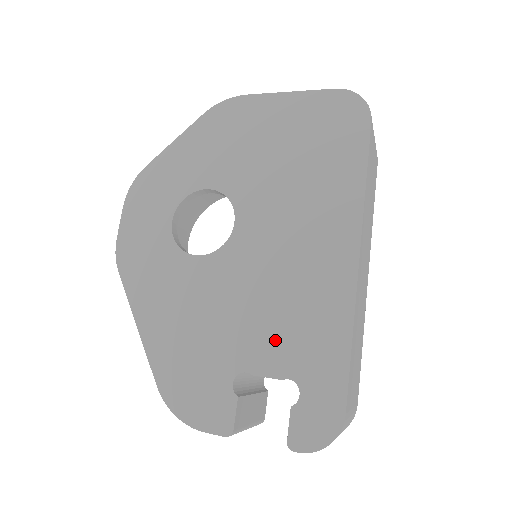
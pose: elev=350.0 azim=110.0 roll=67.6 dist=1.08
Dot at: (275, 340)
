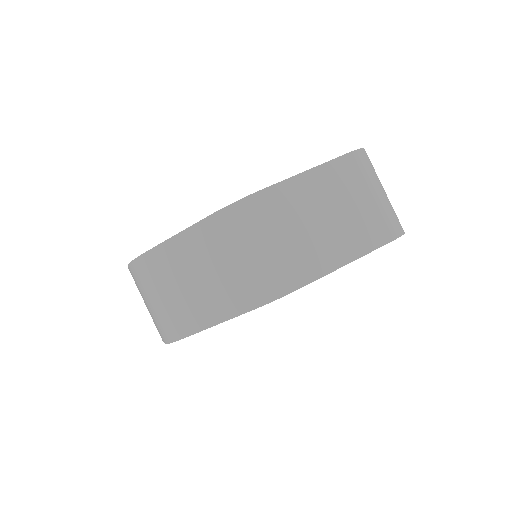
Dot at: occluded
